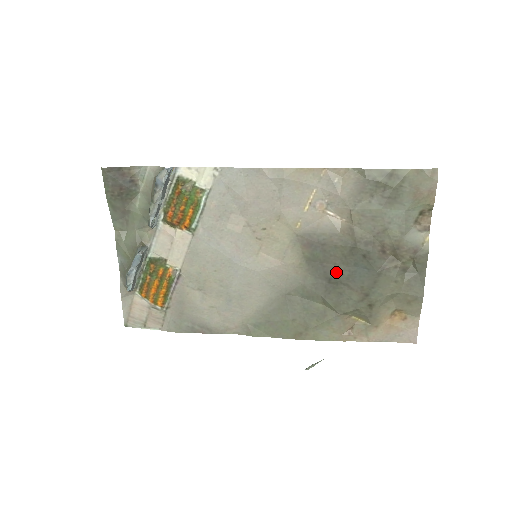
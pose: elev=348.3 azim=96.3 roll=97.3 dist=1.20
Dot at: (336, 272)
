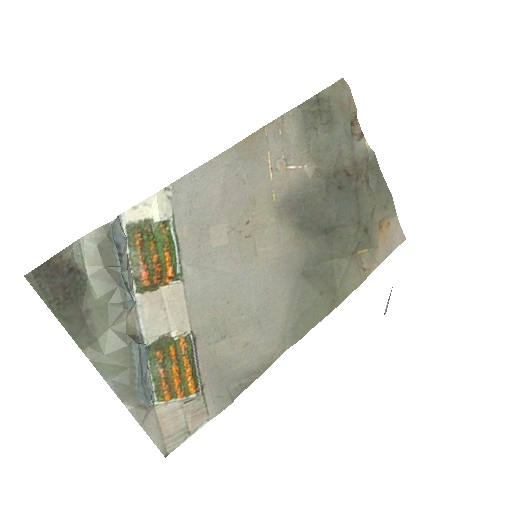
Dot at: (326, 220)
